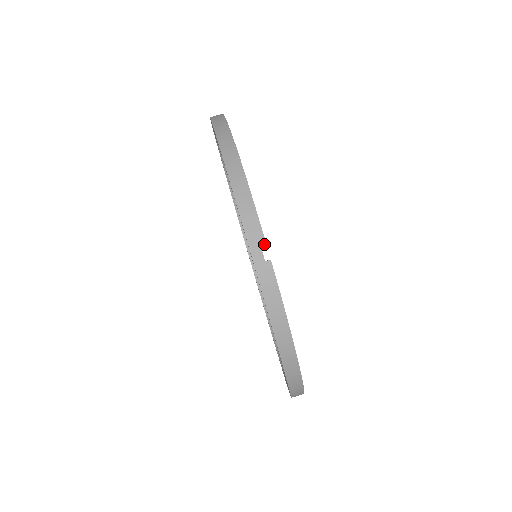
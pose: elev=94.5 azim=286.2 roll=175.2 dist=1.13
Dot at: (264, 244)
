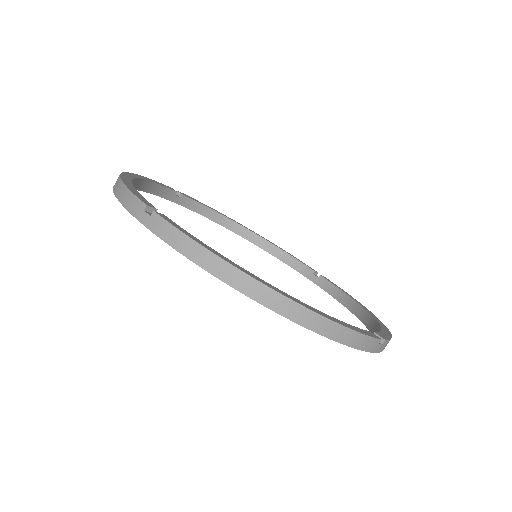
Dot at: (379, 341)
